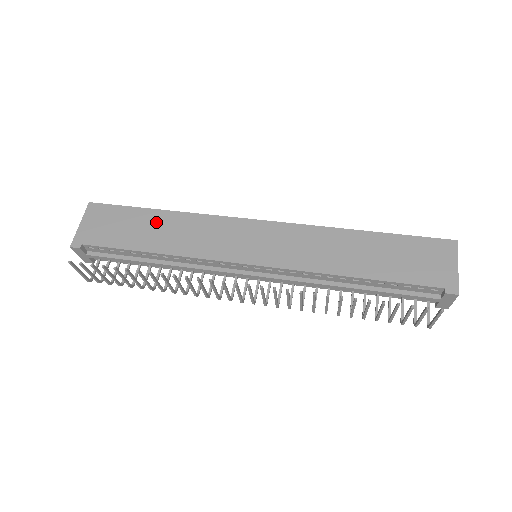
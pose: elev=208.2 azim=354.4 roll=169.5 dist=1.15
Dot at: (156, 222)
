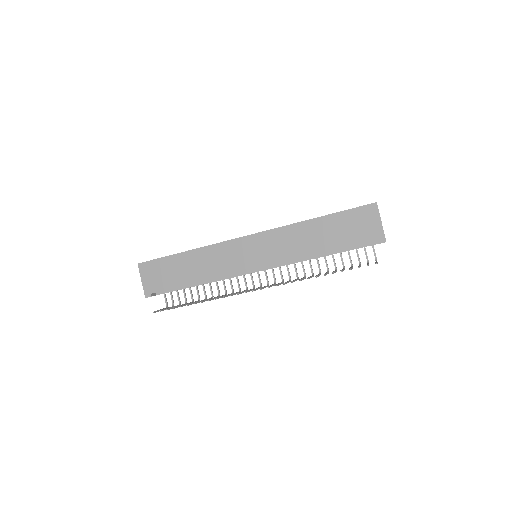
Dot at: (186, 262)
